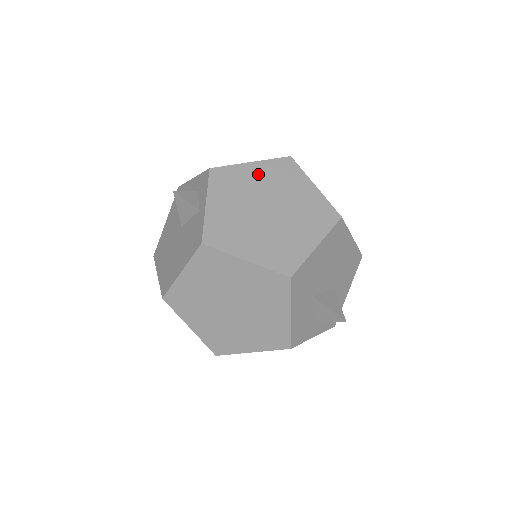
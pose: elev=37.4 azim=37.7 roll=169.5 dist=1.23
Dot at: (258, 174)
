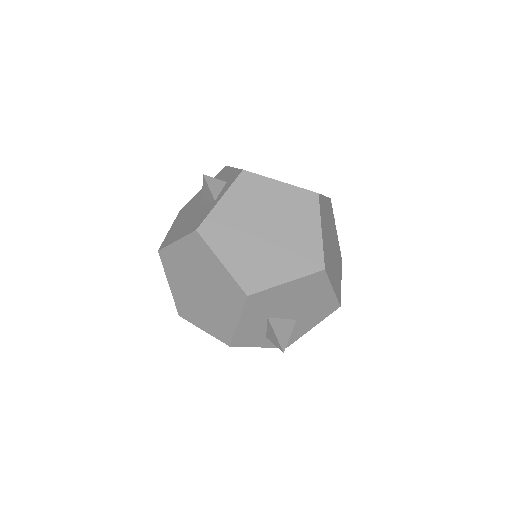
Dot at: (280, 195)
